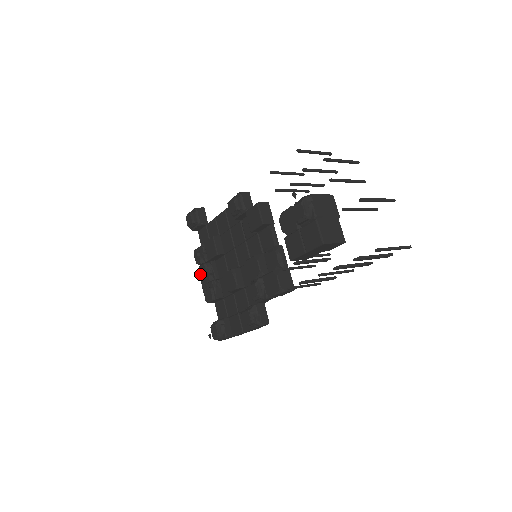
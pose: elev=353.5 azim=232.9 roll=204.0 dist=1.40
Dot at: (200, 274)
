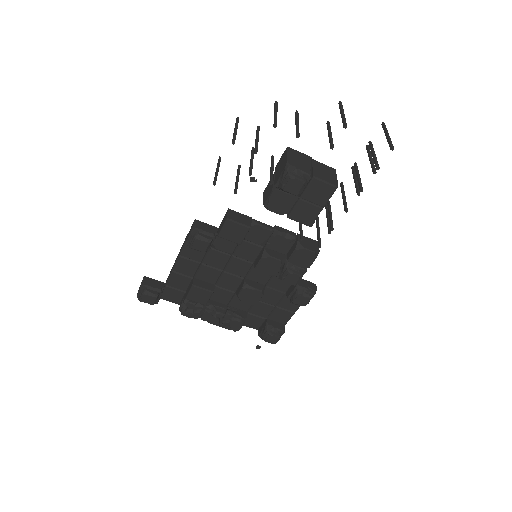
Dot at: (208, 322)
